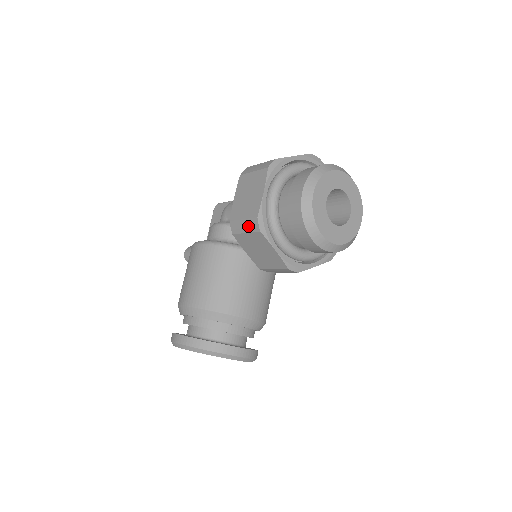
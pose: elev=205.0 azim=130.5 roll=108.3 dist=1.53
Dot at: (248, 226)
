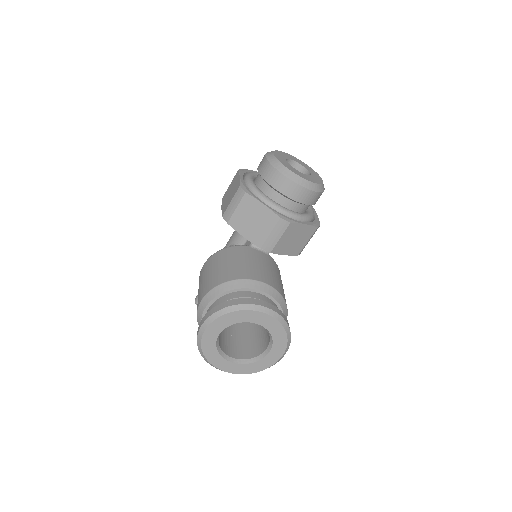
Dot at: (236, 200)
